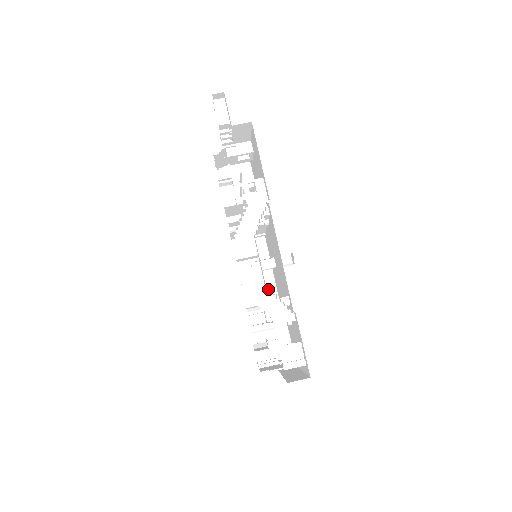
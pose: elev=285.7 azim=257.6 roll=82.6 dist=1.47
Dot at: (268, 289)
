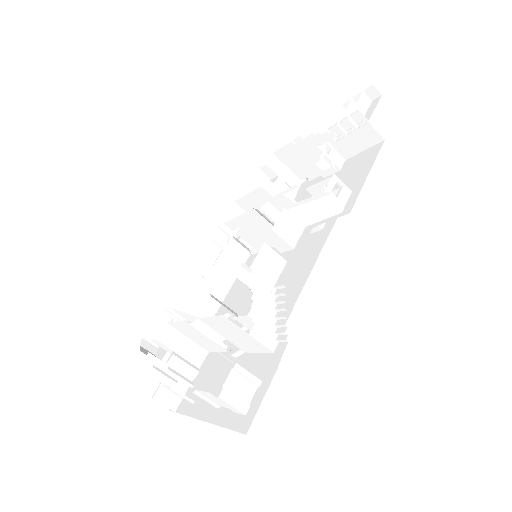
Dot at: (275, 291)
